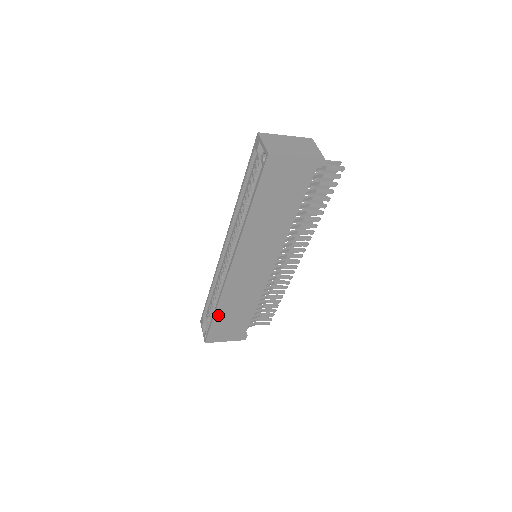
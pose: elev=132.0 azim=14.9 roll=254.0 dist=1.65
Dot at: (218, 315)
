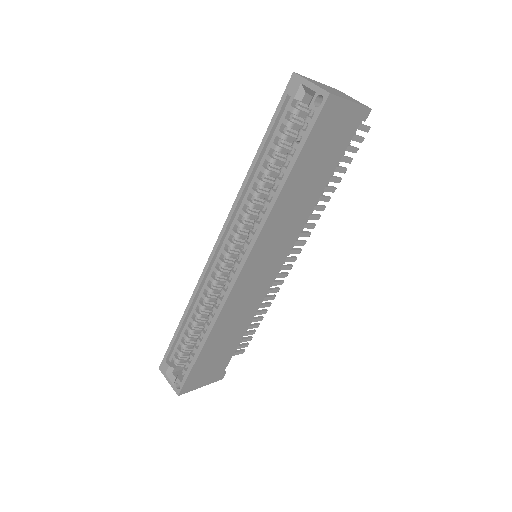
Dot at: (205, 349)
